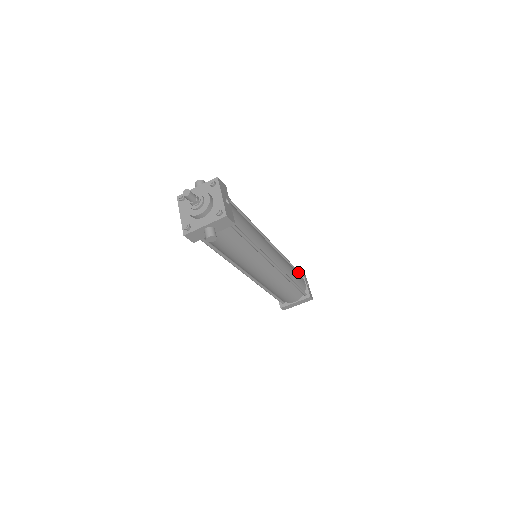
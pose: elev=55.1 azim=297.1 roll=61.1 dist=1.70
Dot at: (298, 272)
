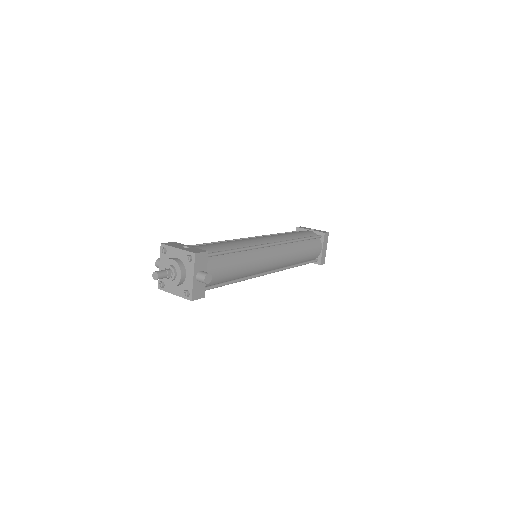
Dot at: occluded
